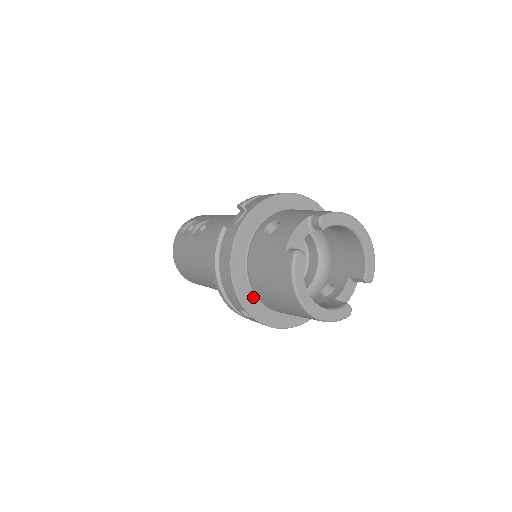
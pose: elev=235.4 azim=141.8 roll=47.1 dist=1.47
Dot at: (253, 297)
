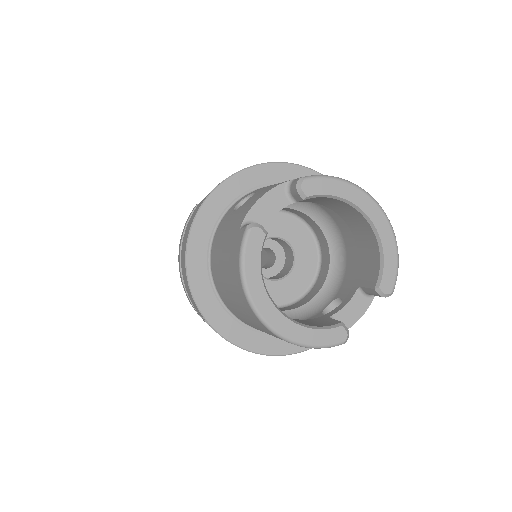
Dot at: (217, 301)
